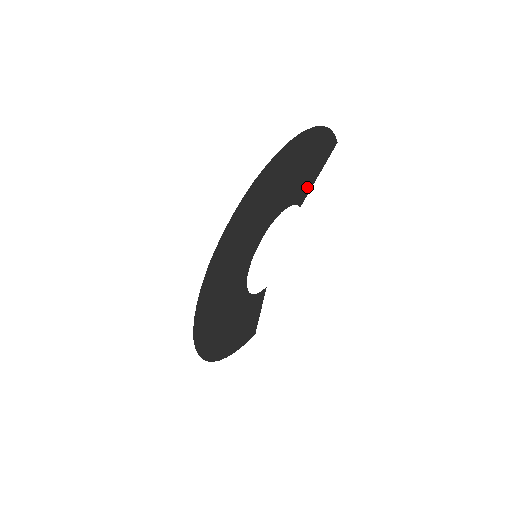
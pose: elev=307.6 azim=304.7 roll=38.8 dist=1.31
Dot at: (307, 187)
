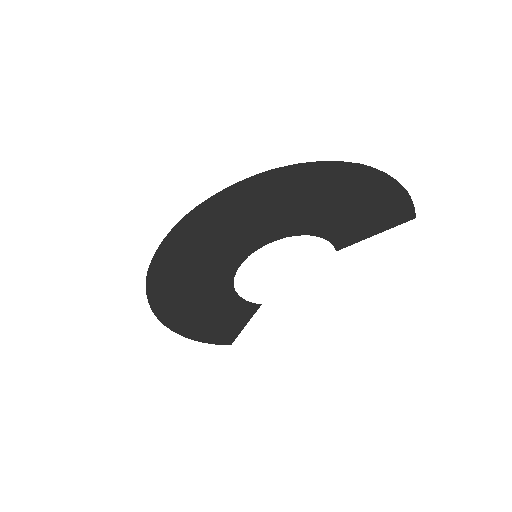
Dot at: (354, 236)
